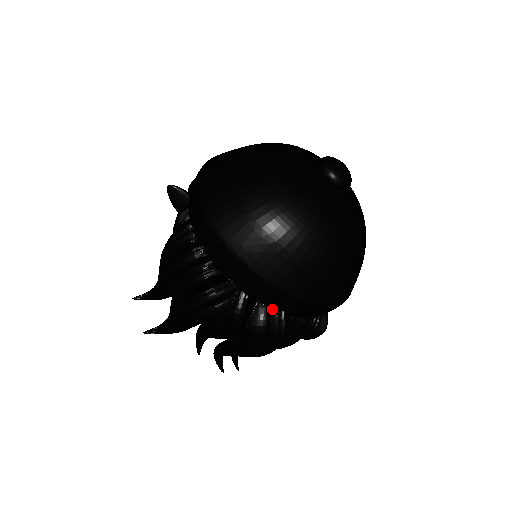
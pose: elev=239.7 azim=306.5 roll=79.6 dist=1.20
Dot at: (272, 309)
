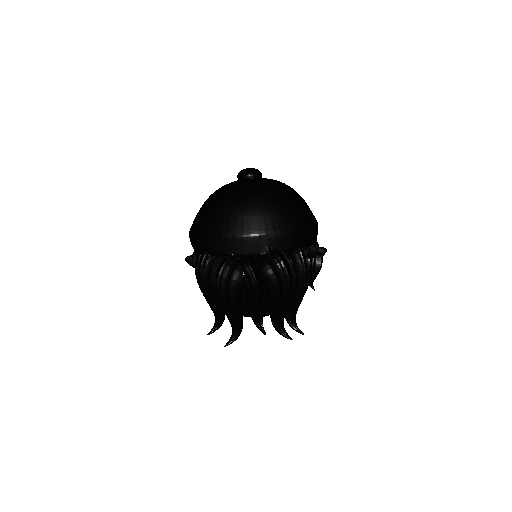
Dot at: (265, 253)
